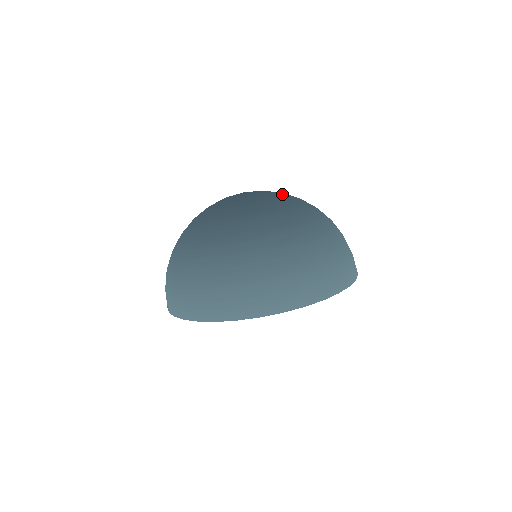
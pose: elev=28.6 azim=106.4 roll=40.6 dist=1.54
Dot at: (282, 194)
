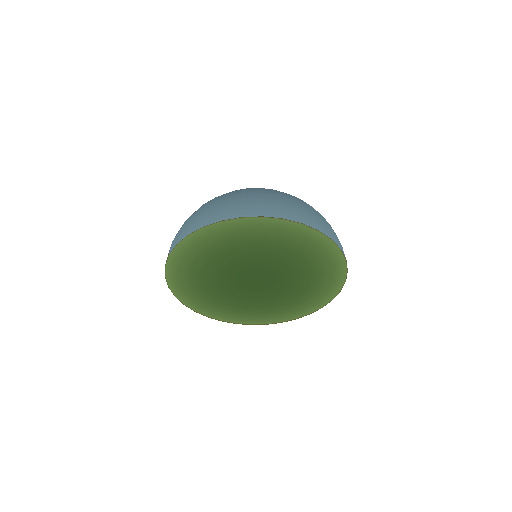
Dot at: occluded
